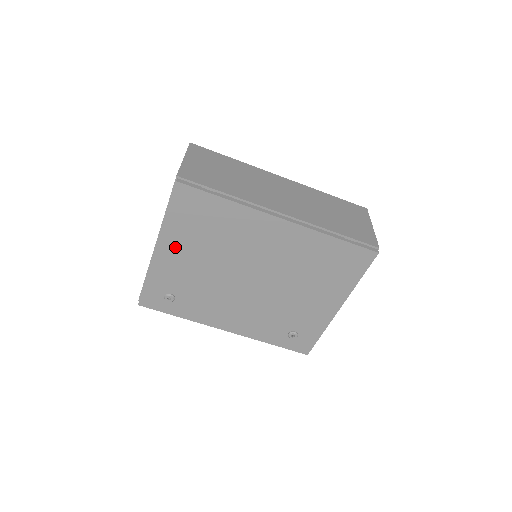
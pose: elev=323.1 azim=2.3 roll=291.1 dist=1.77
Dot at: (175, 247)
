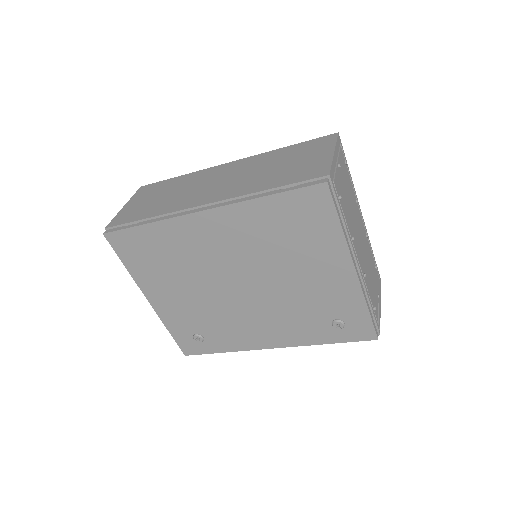
Dot at: (158, 290)
